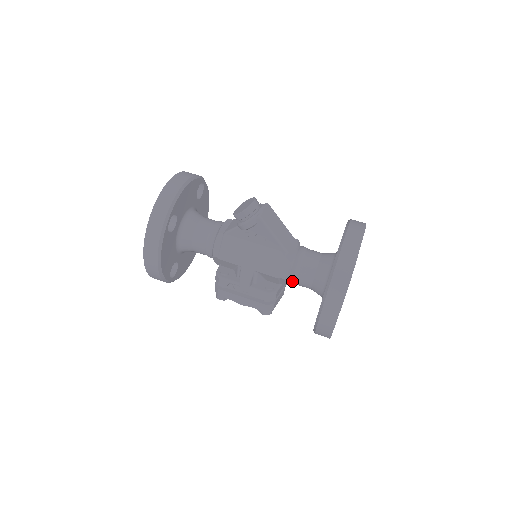
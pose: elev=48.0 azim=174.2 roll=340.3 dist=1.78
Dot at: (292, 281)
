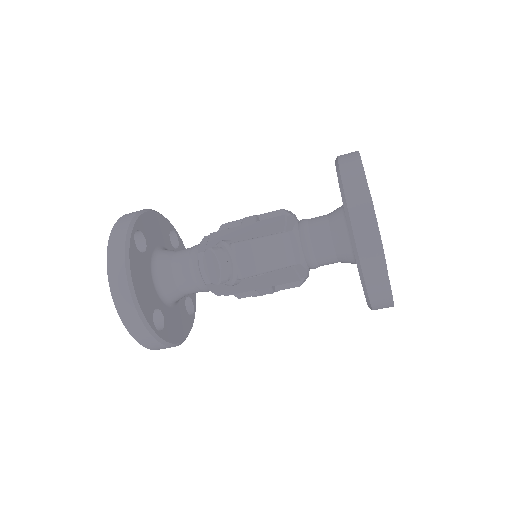
Dot at: occluded
